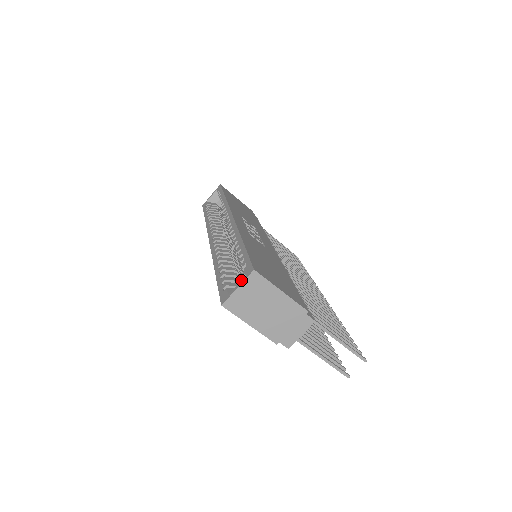
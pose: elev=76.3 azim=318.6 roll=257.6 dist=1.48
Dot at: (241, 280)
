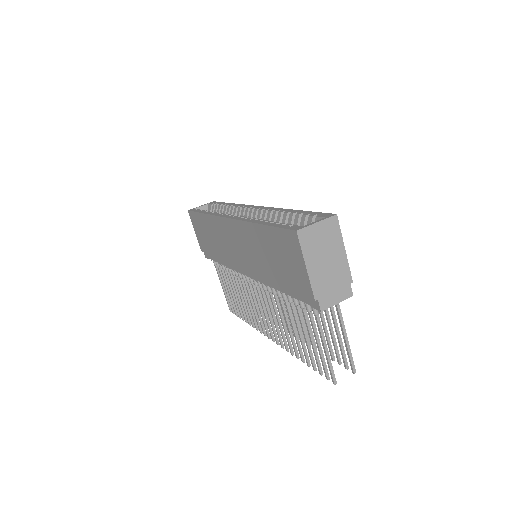
Dot at: (320, 219)
